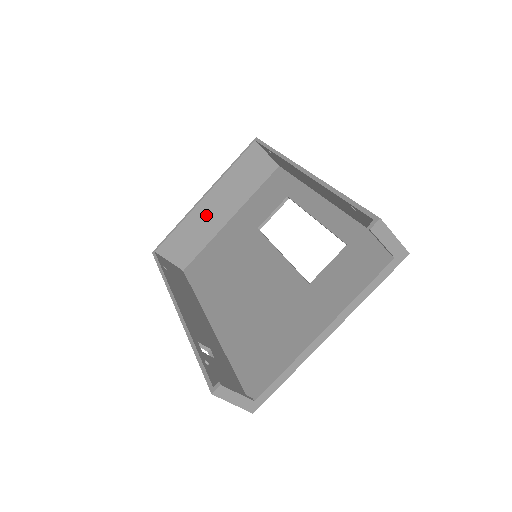
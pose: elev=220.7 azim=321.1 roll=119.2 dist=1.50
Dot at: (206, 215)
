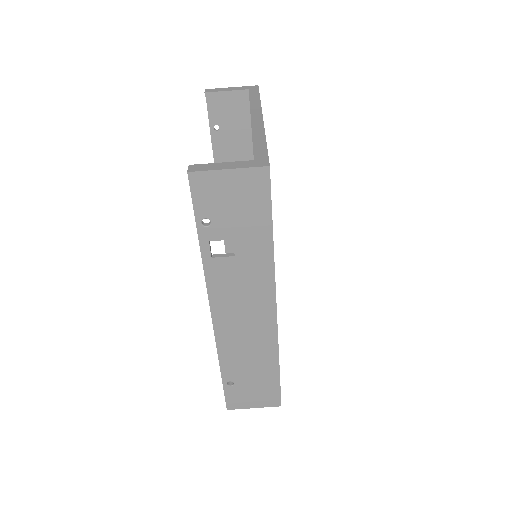
Dot at: occluded
